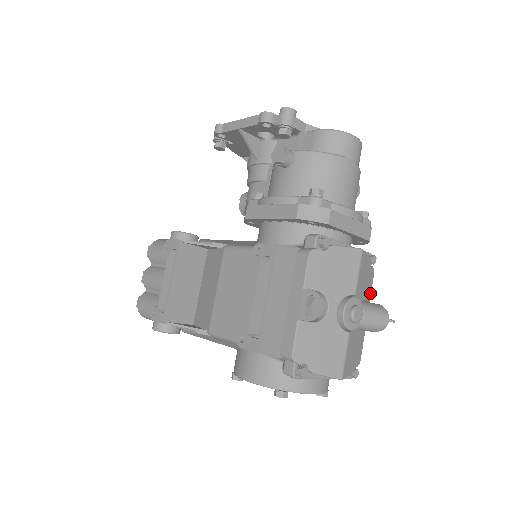
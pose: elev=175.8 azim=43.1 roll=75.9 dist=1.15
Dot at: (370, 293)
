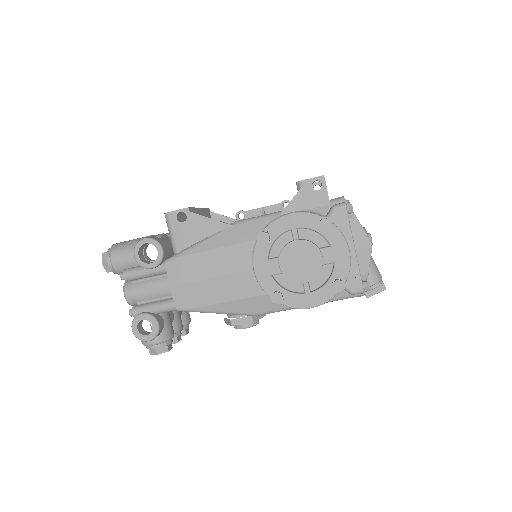
Dot at: occluded
